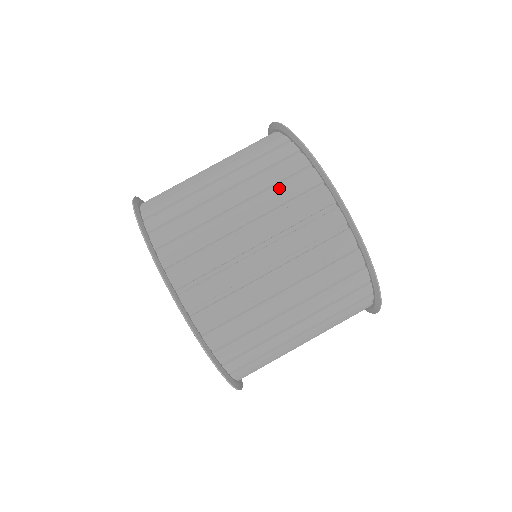
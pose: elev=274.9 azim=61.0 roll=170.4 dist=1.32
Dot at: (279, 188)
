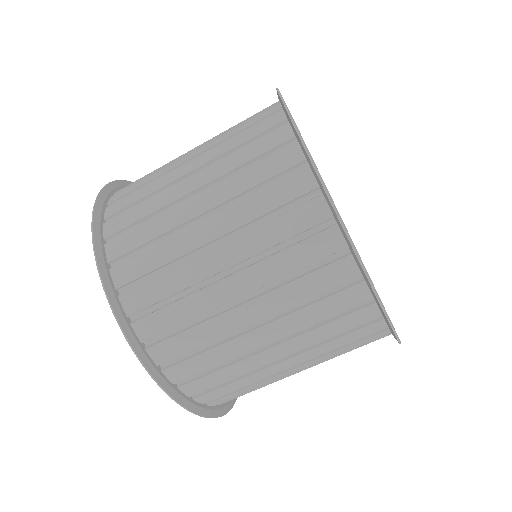
Dot at: (337, 340)
